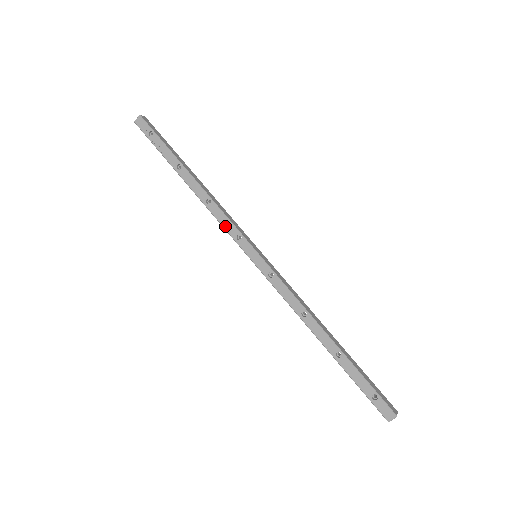
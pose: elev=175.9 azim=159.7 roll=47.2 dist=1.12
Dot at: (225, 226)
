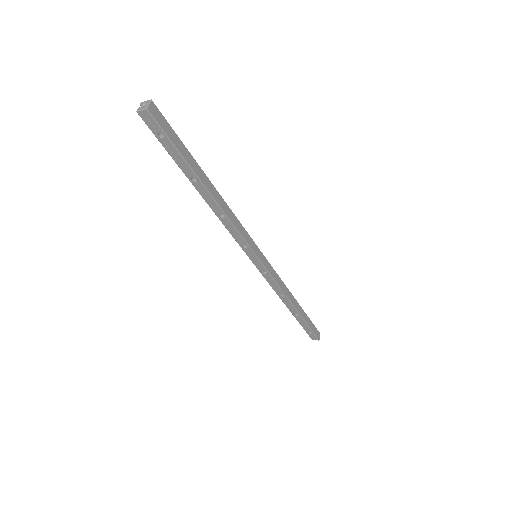
Dot at: (234, 236)
